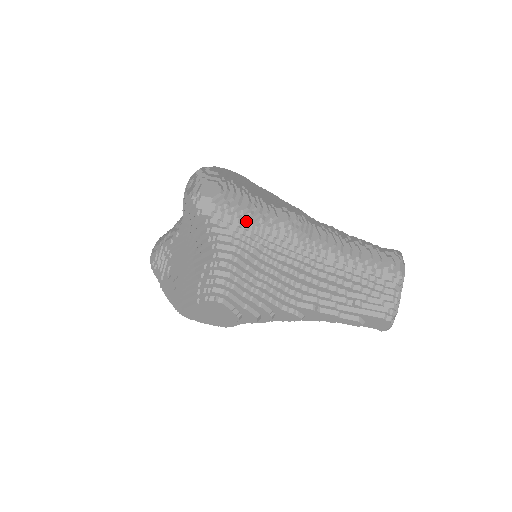
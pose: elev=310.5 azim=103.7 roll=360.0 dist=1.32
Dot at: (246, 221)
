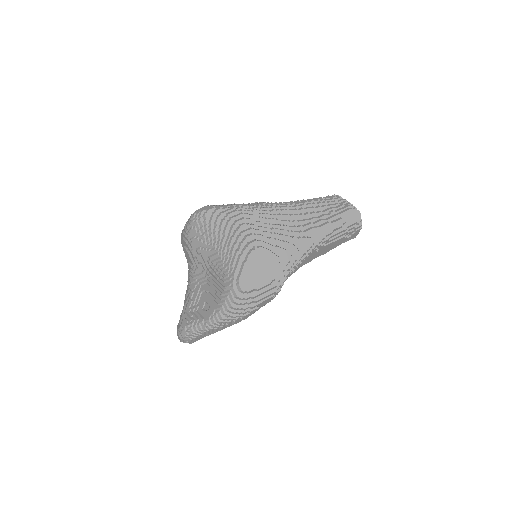
Dot at: (236, 204)
